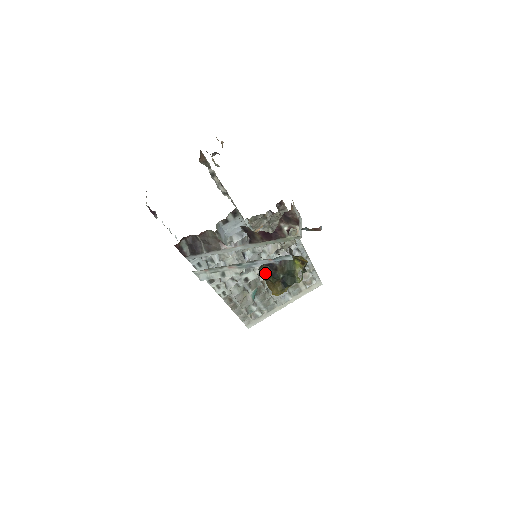
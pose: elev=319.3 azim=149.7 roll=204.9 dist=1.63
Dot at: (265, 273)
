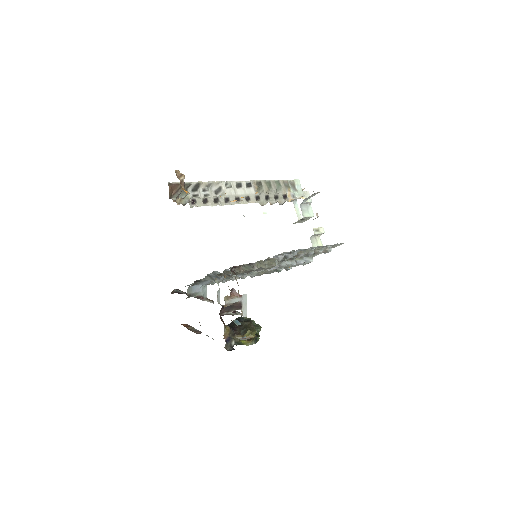
Dot at: occluded
